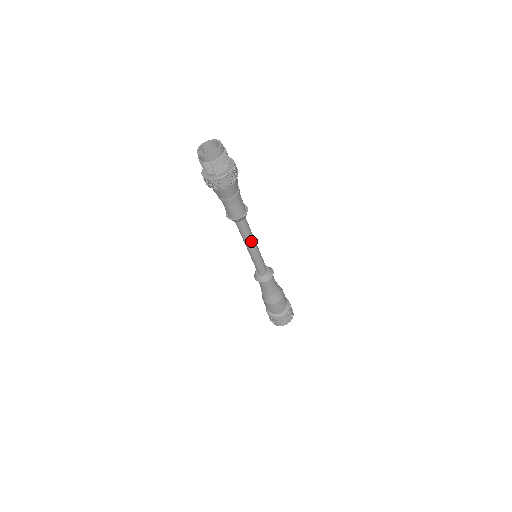
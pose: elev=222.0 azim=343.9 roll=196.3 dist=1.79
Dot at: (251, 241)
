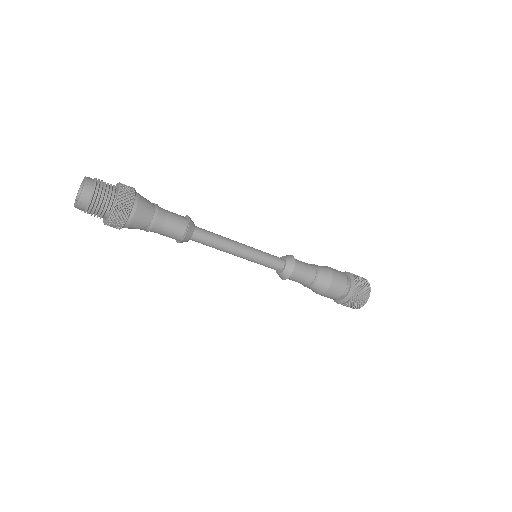
Dot at: (230, 245)
